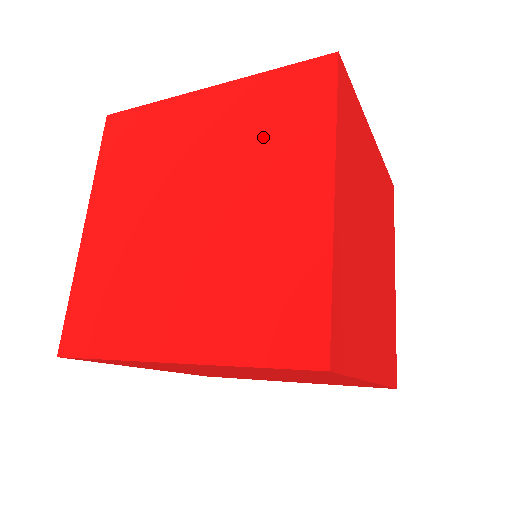
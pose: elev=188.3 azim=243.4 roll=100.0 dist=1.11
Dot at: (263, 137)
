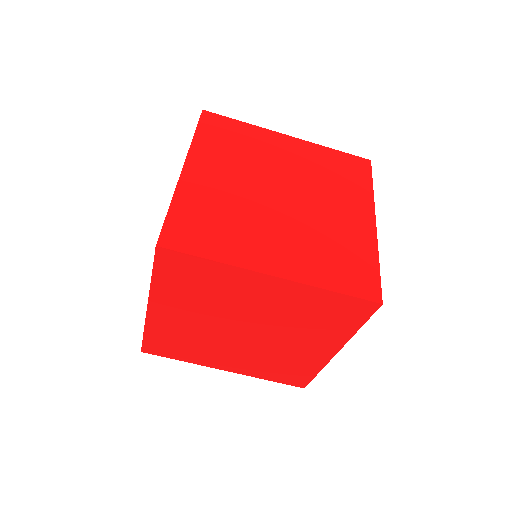
Dot at: occluded
